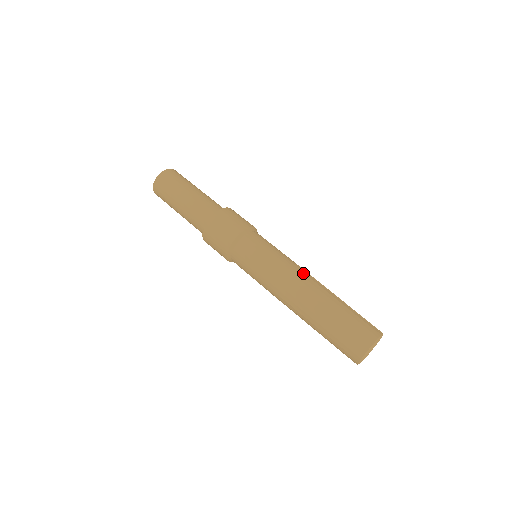
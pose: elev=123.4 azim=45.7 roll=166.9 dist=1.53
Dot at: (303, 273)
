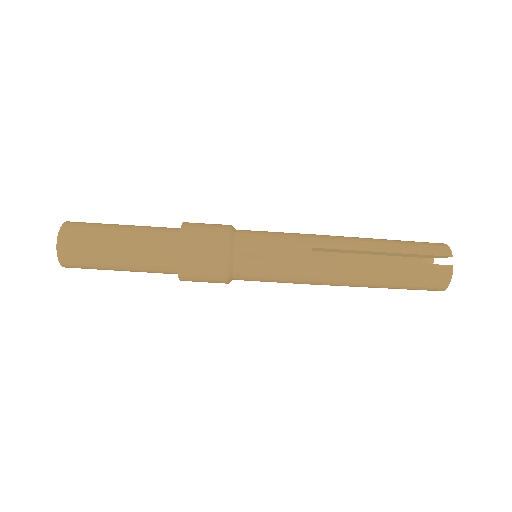
Dot at: (329, 266)
